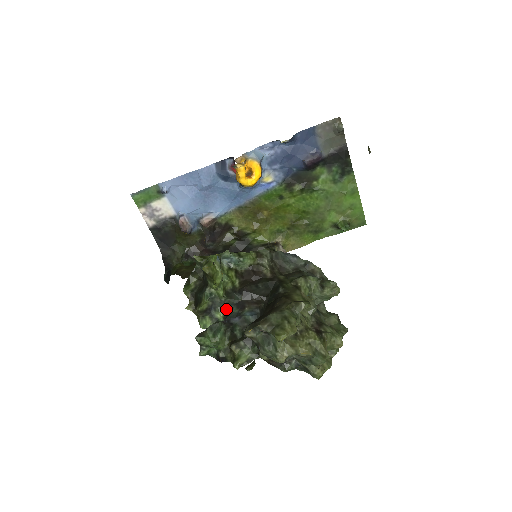
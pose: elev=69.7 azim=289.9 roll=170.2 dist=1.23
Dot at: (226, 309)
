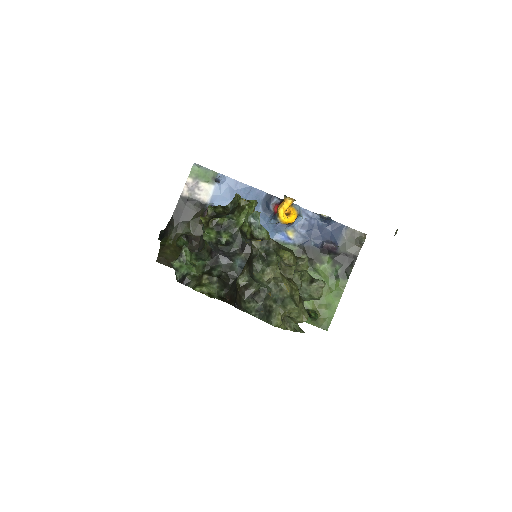
Dot at: (232, 238)
